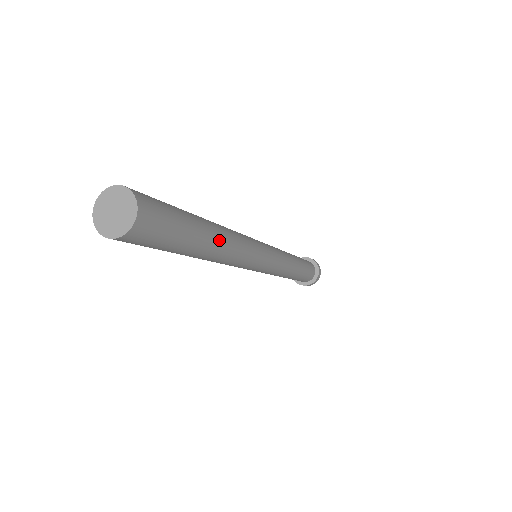
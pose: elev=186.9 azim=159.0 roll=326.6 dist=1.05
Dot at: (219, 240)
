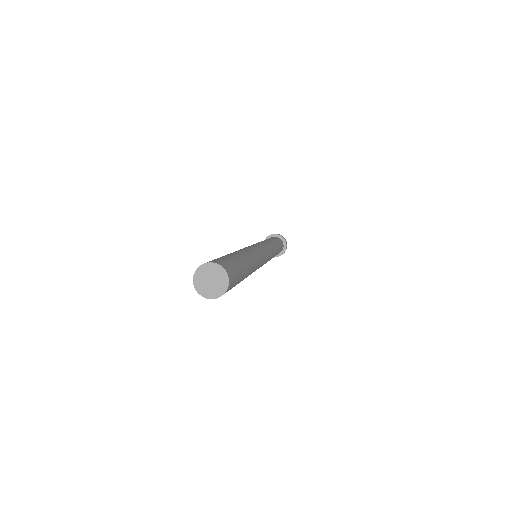
Dot at: (251, 266)
